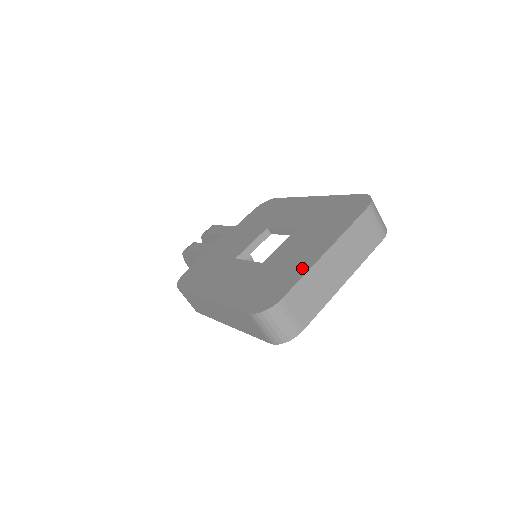
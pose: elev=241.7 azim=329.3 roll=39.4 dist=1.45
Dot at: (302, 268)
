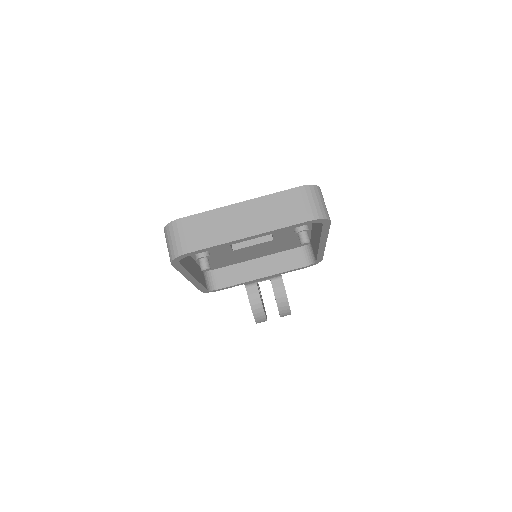
Dot at: occluded
